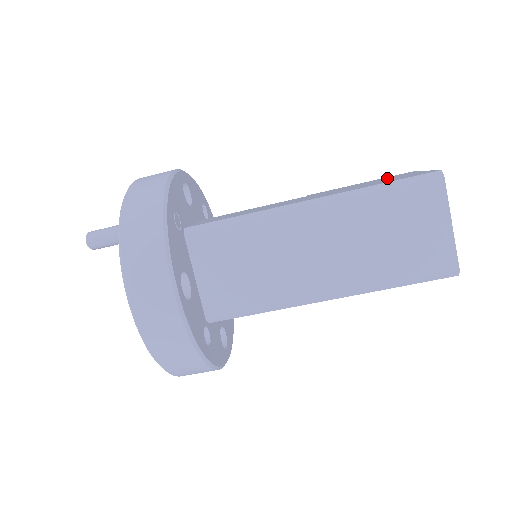
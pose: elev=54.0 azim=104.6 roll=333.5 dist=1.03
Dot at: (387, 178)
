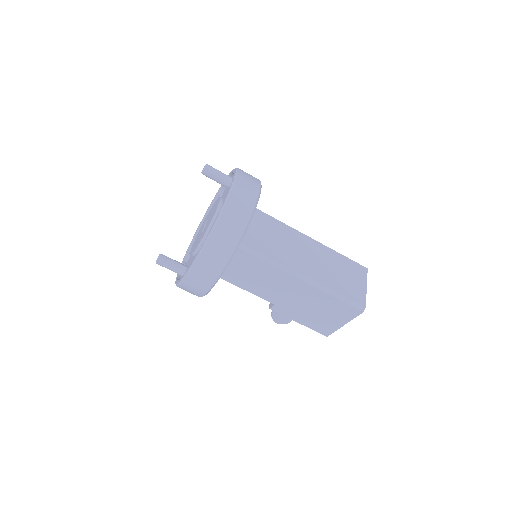
Dot at: occluded
